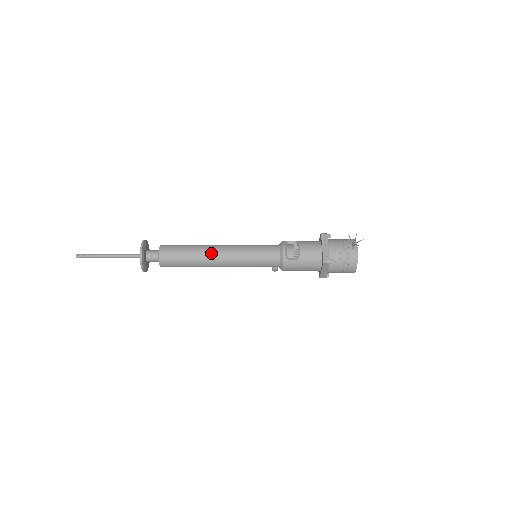
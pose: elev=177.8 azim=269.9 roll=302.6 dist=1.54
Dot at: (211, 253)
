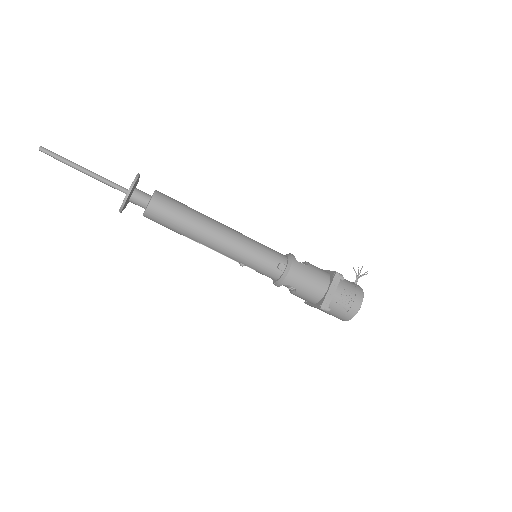
Dot at: (215, 220)
